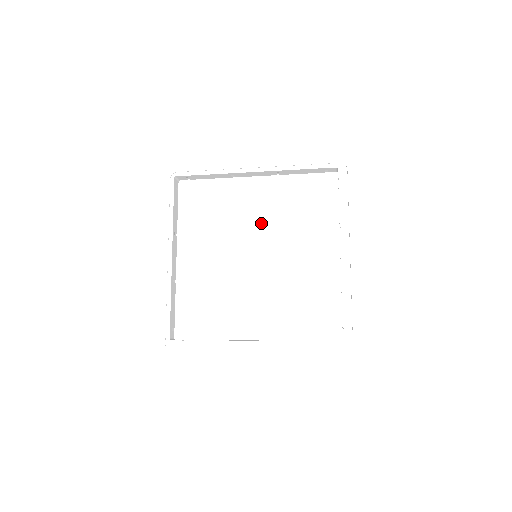
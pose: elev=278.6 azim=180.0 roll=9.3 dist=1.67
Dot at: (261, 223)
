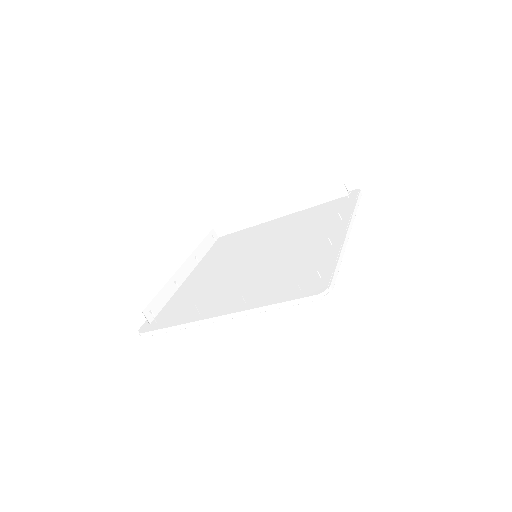
Dot at: (270, 238)
